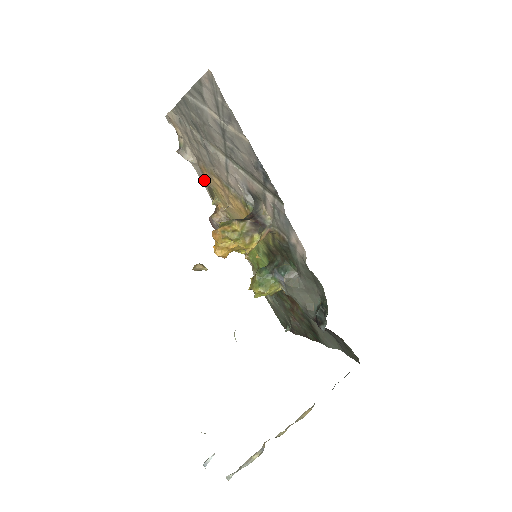
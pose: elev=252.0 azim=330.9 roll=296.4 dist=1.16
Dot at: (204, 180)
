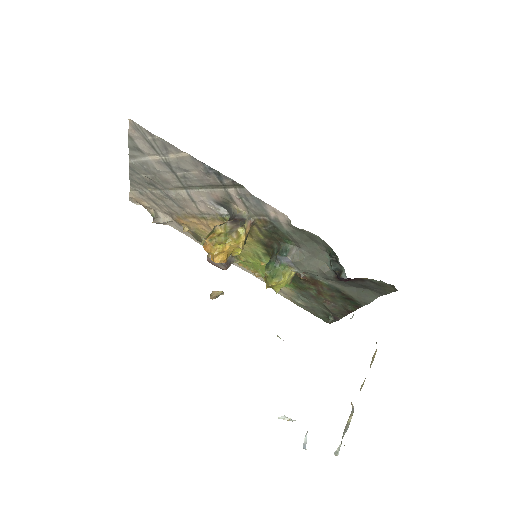
Dot at: (185, 229)
